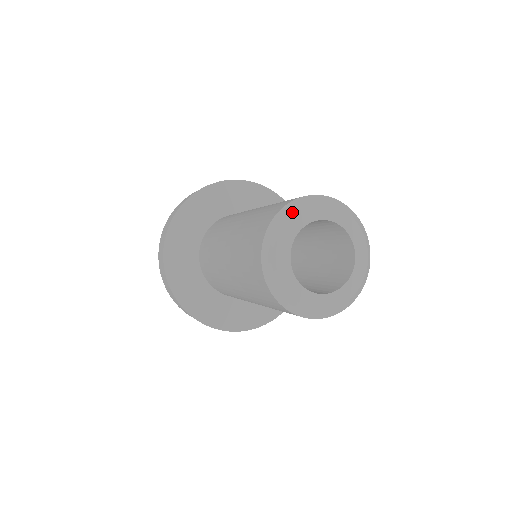
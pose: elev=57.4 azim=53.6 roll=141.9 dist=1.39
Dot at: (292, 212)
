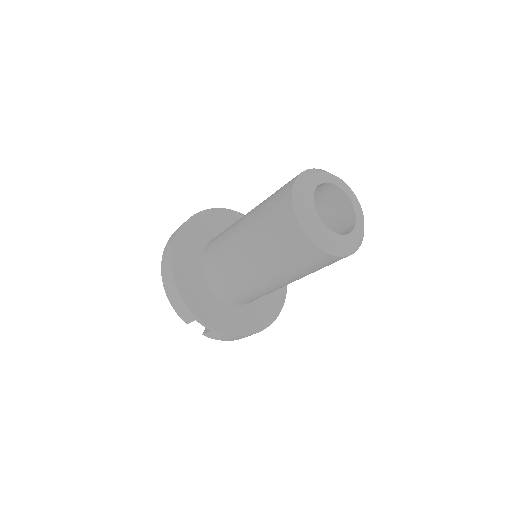
Dot at: (310, 173)
